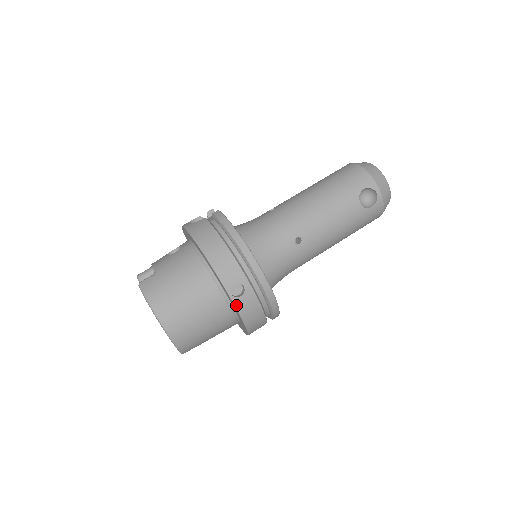
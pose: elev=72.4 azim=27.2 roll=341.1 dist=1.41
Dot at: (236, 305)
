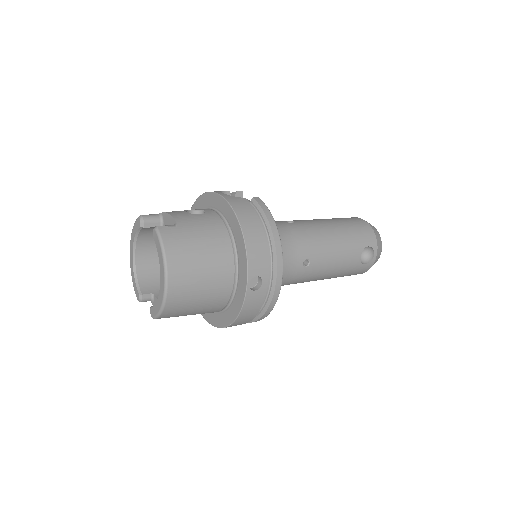
Dot at: (246, 297)
